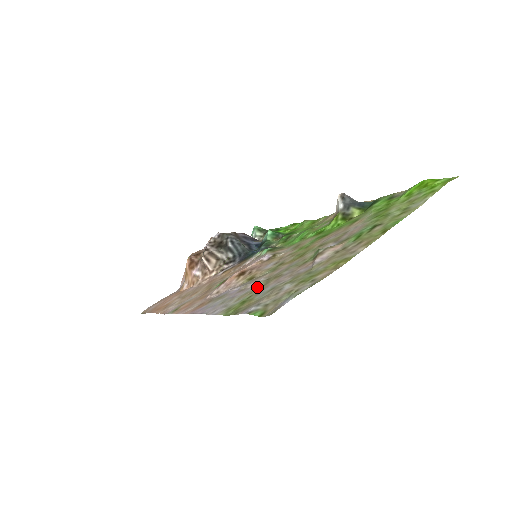
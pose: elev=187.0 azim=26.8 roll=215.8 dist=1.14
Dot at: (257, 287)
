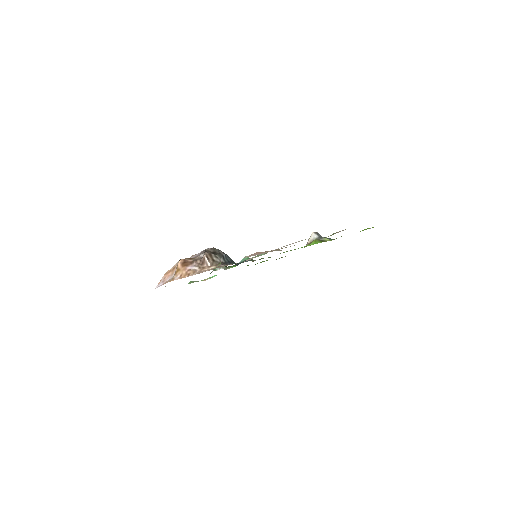
Dot at: (305, 239)
